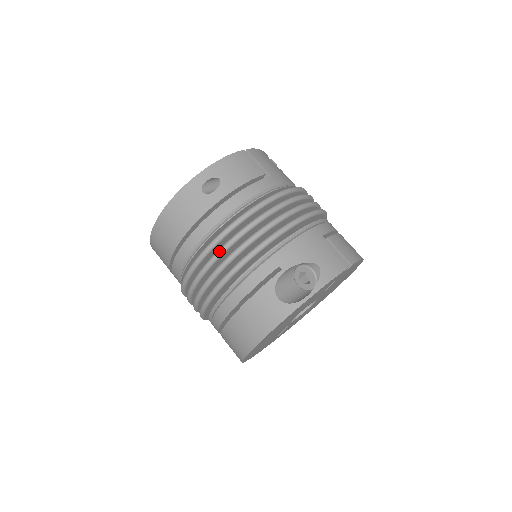
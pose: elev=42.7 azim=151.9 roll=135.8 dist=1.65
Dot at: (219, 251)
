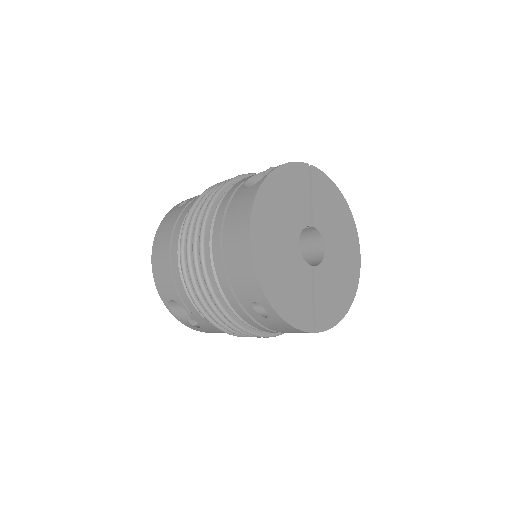
Dot at: occluded
